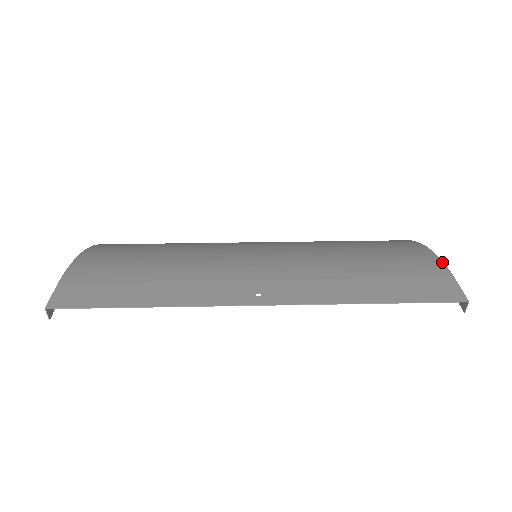
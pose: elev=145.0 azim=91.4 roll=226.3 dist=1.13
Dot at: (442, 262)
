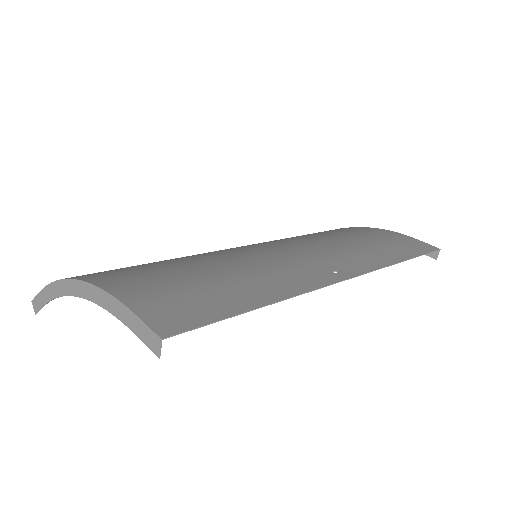
Dot at: (393, 231)
